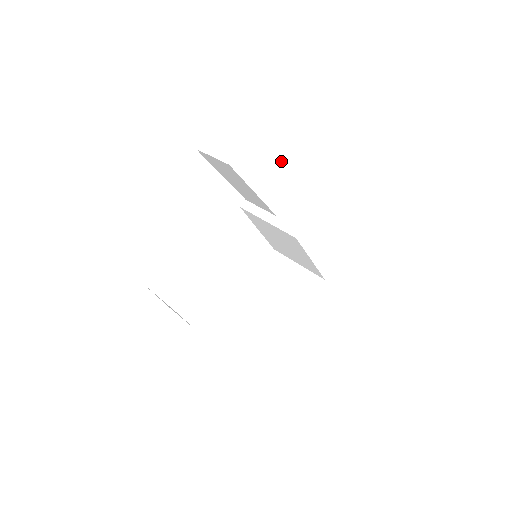
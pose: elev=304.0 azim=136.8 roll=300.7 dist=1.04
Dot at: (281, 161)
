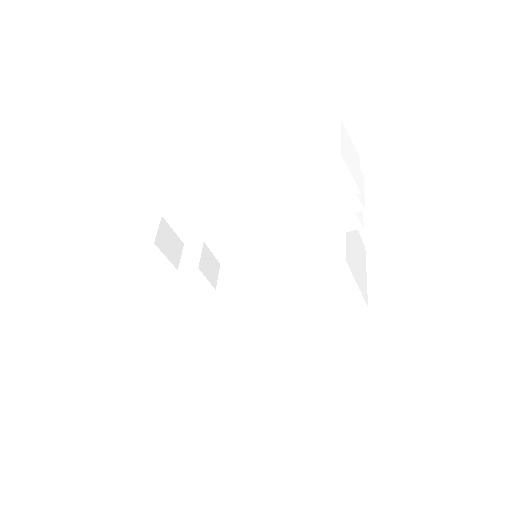
Dot at: (288, 213)
